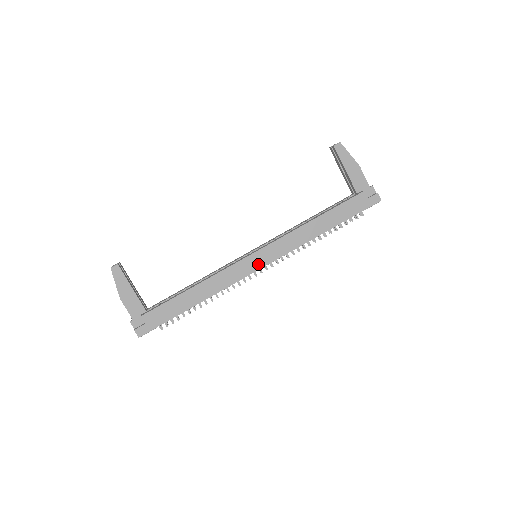
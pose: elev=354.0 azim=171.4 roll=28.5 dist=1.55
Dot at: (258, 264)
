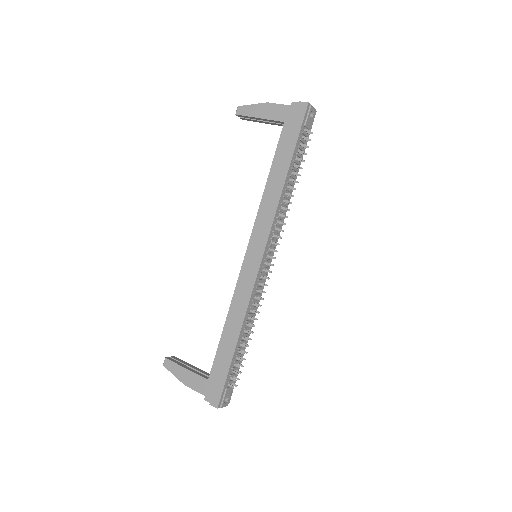
Dot at: (256, 260)
